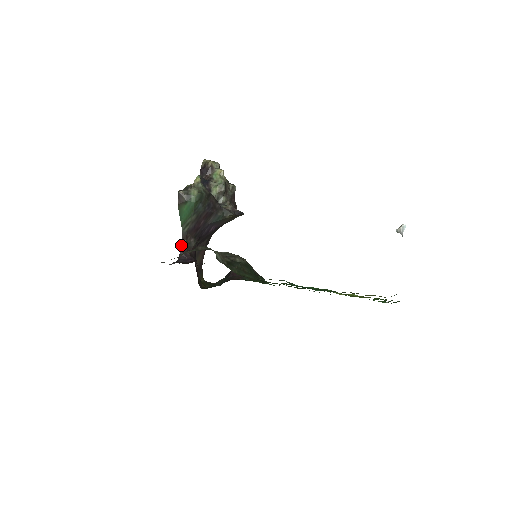
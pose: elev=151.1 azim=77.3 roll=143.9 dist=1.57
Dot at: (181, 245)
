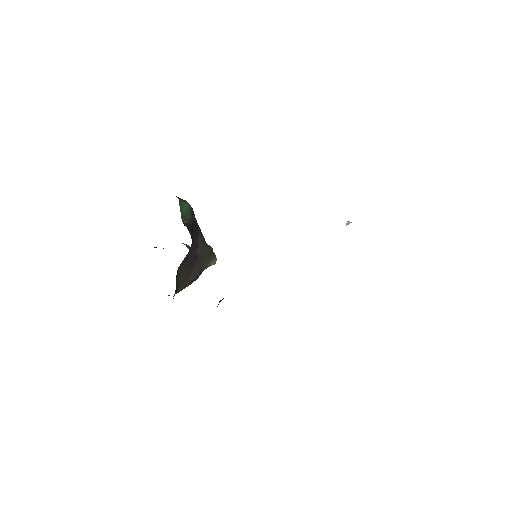
Dot at: occluded
